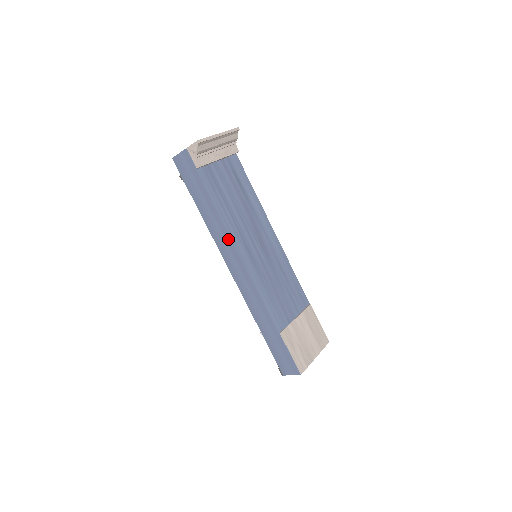
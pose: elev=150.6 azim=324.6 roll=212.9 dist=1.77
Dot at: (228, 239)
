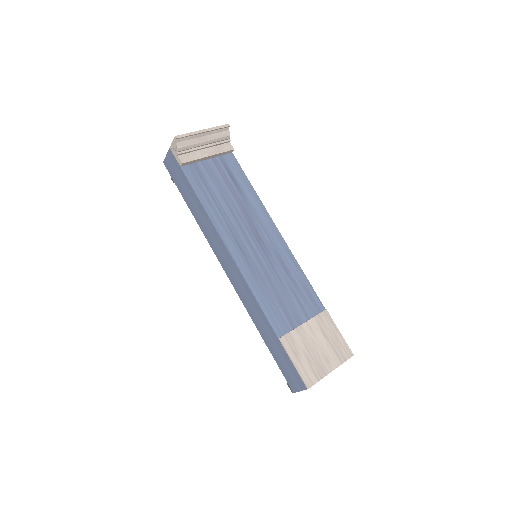
Dot at: (216, 236)
